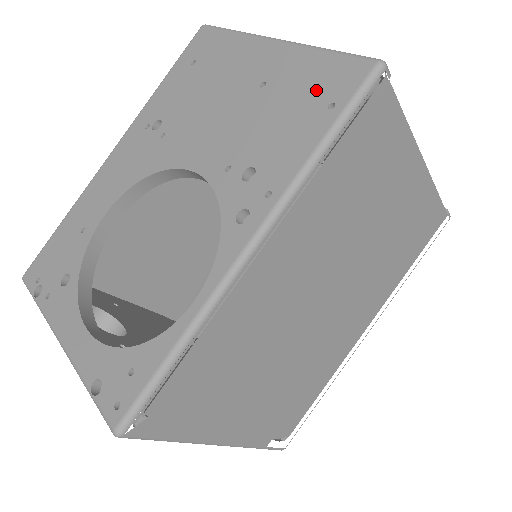
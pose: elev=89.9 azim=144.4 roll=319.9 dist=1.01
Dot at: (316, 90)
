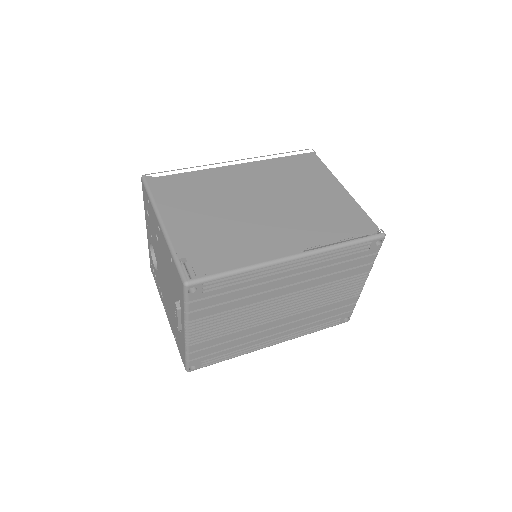
Dot at: occluded
